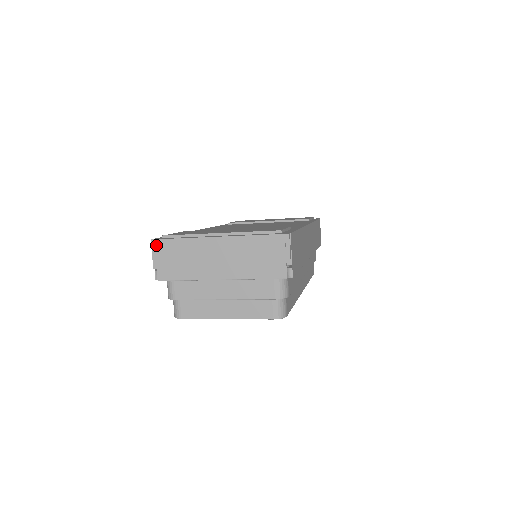
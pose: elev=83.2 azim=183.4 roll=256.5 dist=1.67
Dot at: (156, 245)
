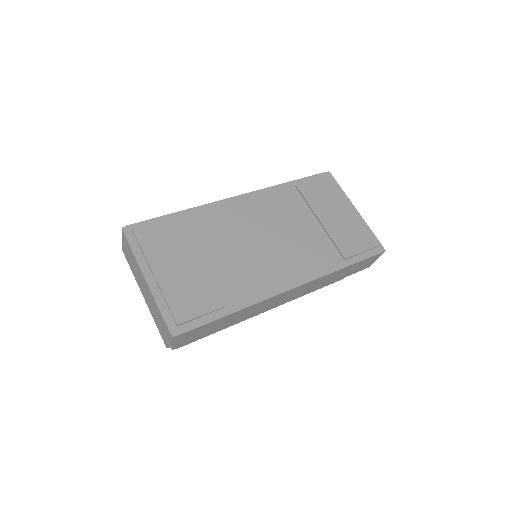
Dot at: (123, 234)
